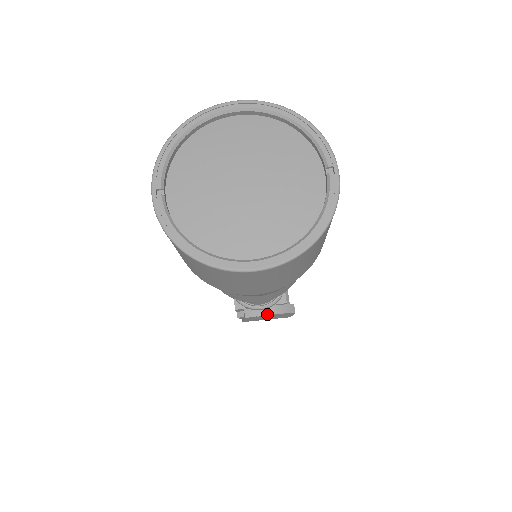
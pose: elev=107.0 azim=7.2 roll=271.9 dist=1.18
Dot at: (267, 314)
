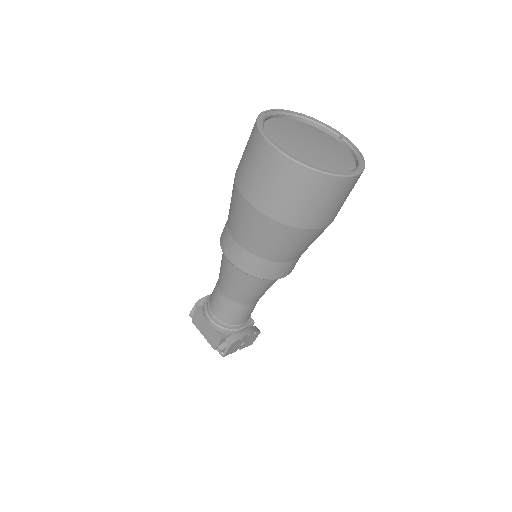
Dot at: (247, 334)
